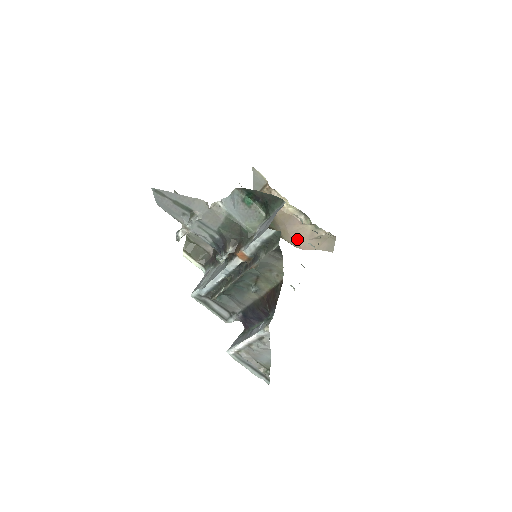
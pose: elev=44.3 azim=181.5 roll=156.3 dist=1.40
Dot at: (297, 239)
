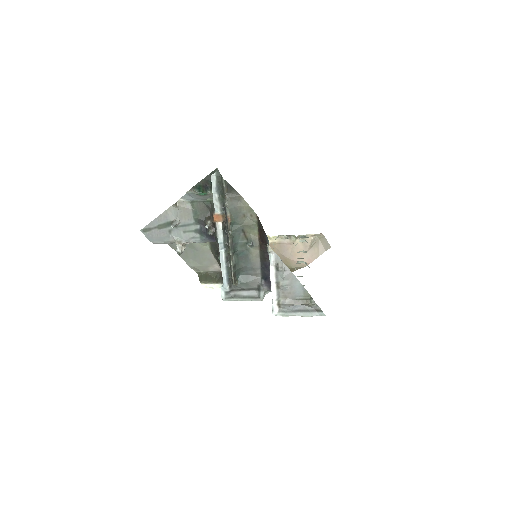
Dot at: (299, 259)
